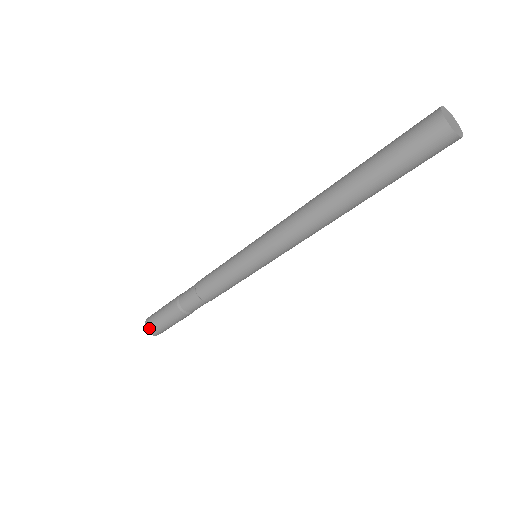
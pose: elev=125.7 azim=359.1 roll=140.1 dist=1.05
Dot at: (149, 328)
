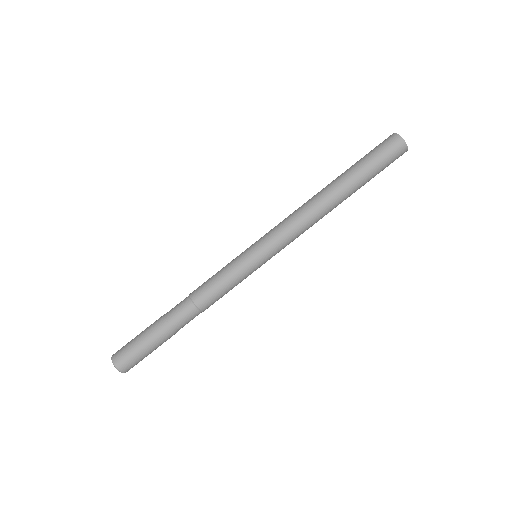
Dot at: (123, 365)
